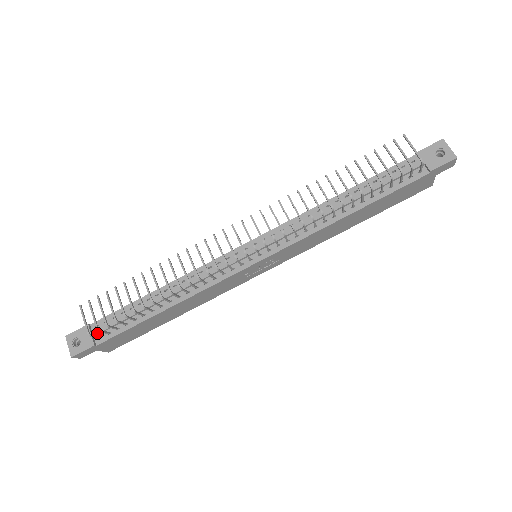
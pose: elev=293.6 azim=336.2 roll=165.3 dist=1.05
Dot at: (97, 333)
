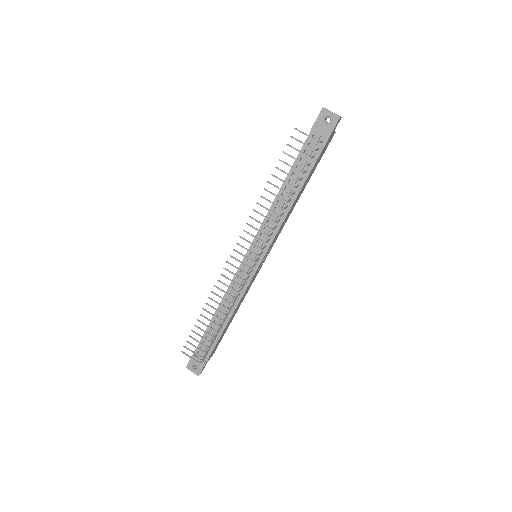
Dot at: (202, 356)
